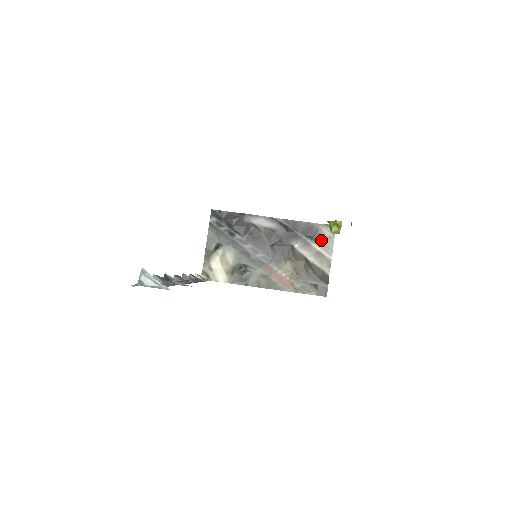
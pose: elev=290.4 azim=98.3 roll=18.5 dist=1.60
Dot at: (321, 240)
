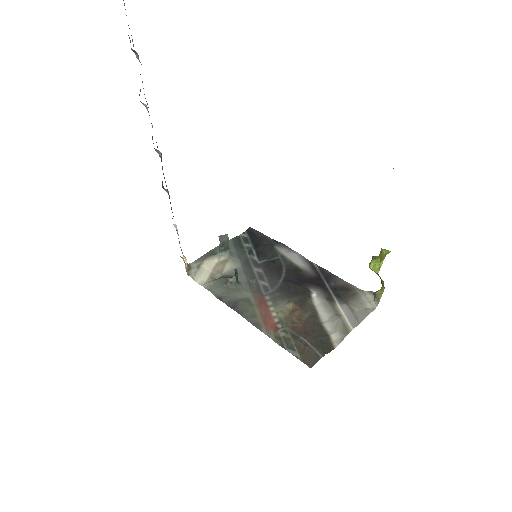
Dot at: (352, 305)
